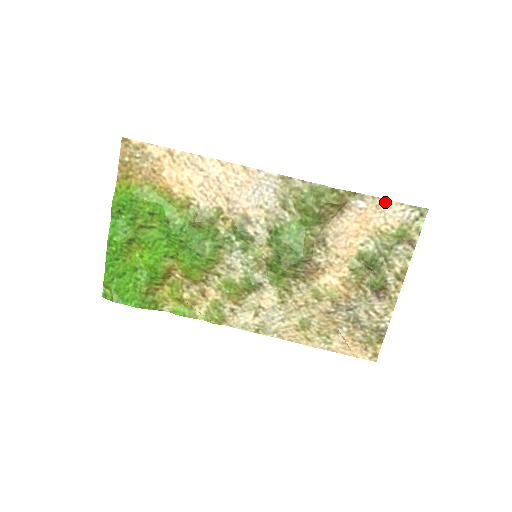
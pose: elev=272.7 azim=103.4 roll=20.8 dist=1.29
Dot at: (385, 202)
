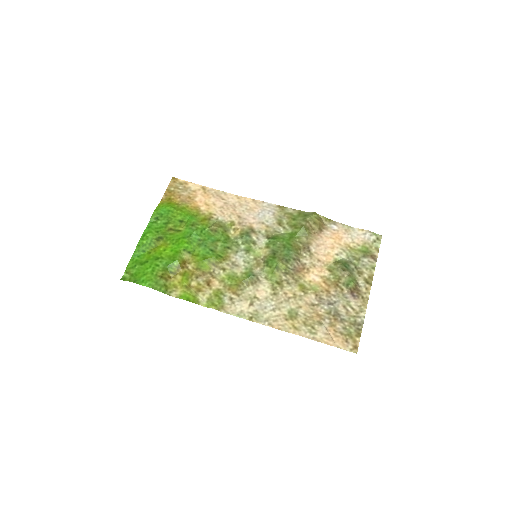
Dot at: (351, 228)
